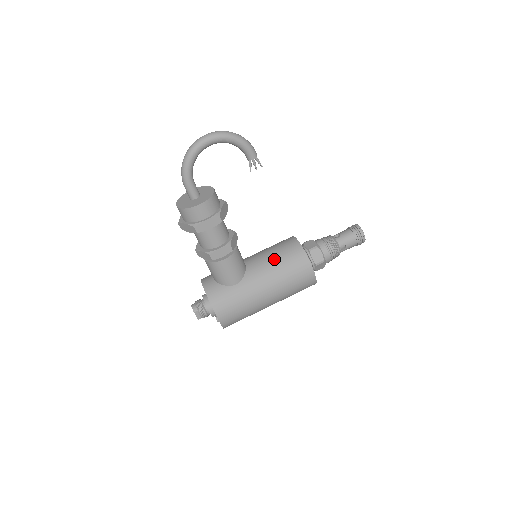
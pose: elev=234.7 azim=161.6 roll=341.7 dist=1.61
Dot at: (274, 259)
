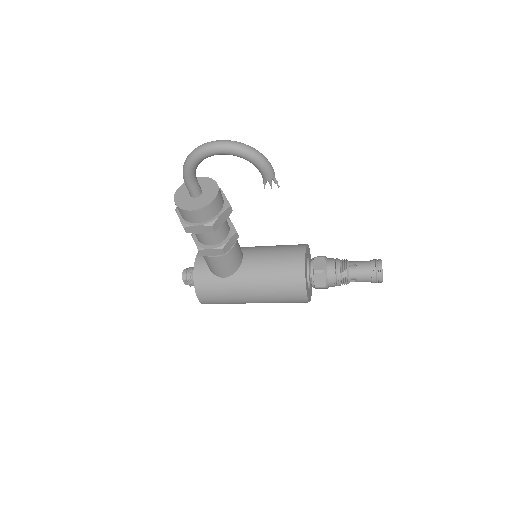
Dot at: (271, 269)
